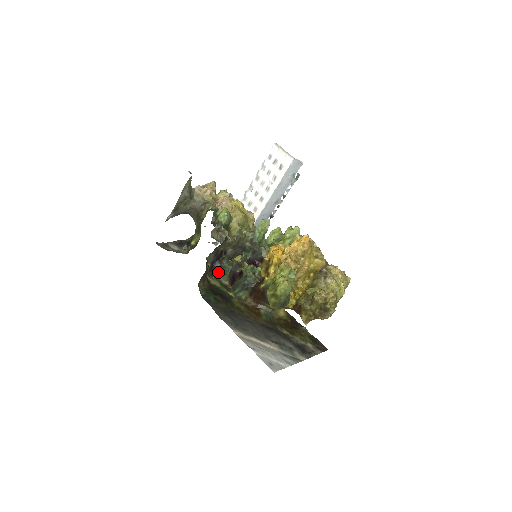
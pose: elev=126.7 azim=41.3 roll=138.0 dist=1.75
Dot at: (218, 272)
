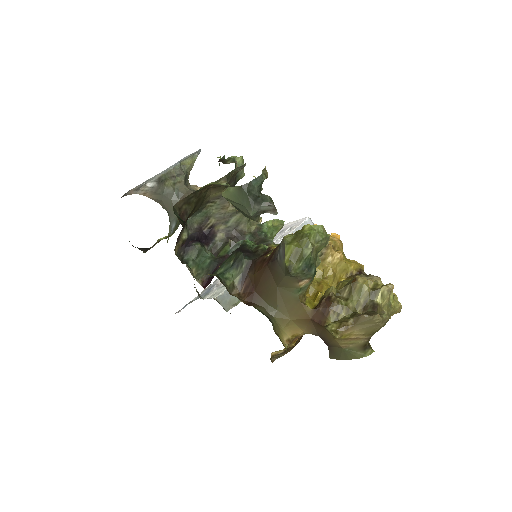
Dot at: (192, 259)
